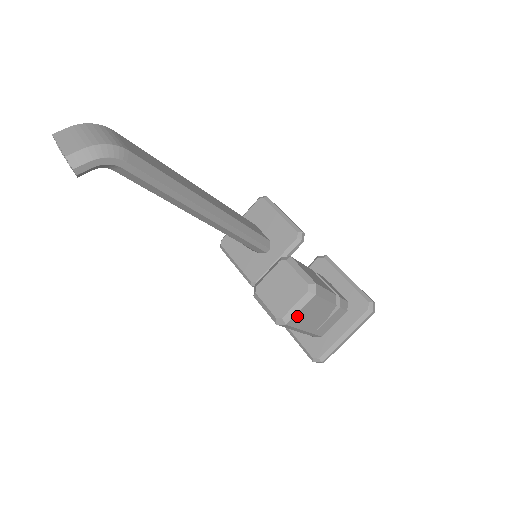
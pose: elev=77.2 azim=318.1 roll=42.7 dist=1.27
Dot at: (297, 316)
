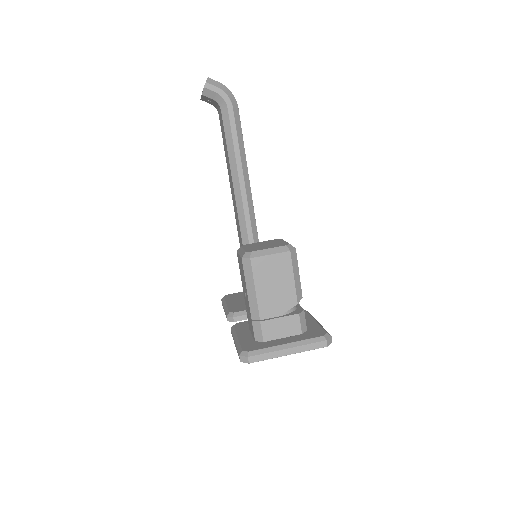
Dot at: (263, 261)
